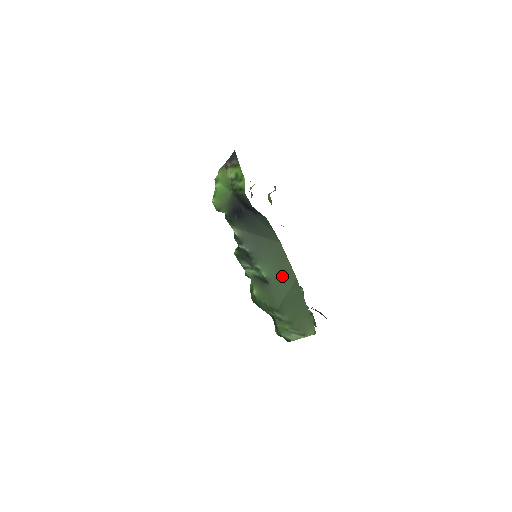
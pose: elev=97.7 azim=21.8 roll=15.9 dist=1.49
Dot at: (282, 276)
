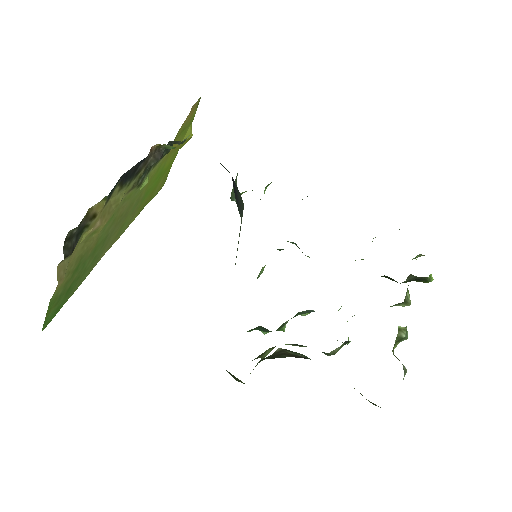
Dot at: occluded
